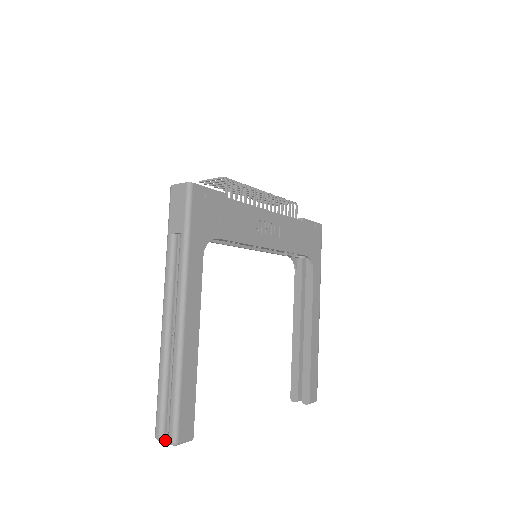
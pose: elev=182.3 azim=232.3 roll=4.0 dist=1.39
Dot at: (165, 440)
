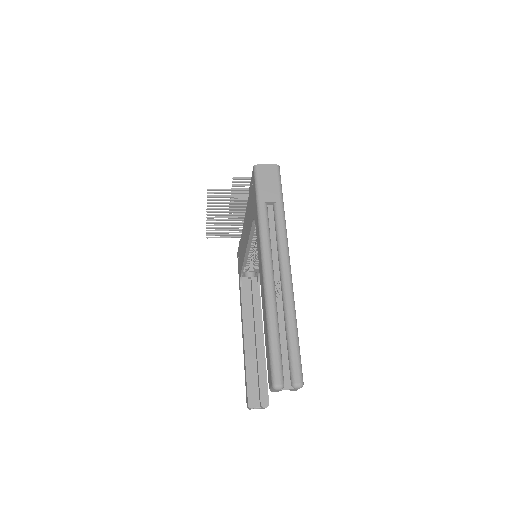
Dot at: (283, 388)
